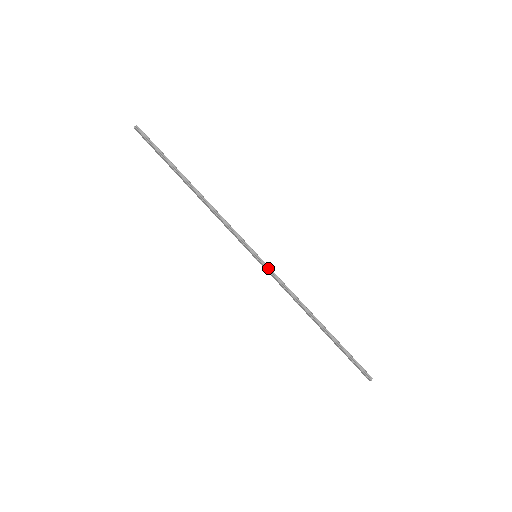
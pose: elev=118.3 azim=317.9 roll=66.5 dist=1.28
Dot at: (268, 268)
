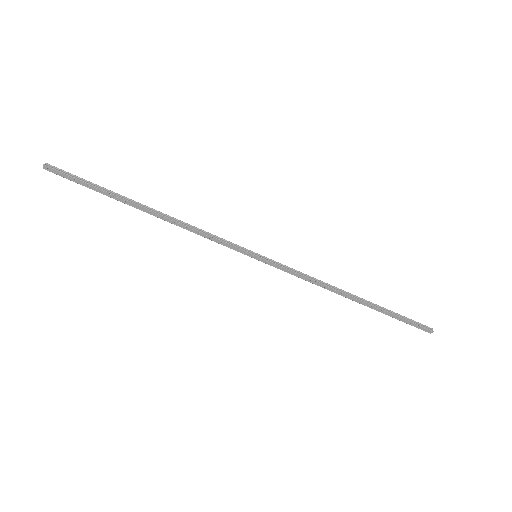
Dot at: (275, 263)
